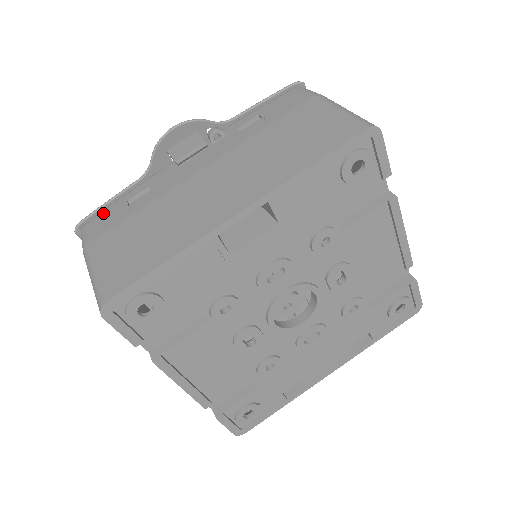
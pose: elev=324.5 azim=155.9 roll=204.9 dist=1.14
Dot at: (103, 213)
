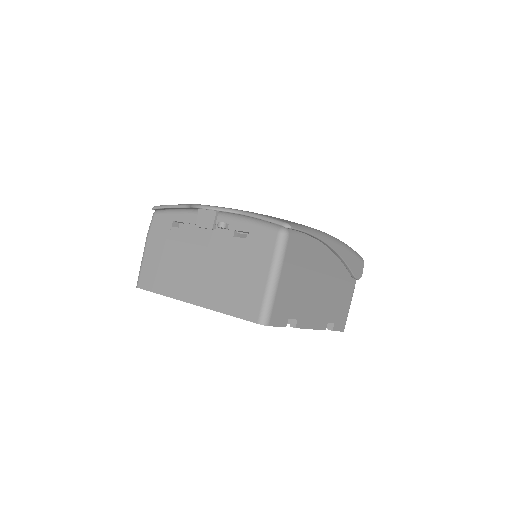
Dot at: (162, 216)
